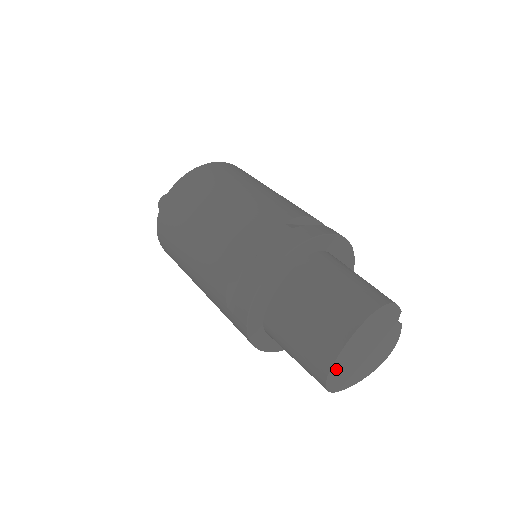
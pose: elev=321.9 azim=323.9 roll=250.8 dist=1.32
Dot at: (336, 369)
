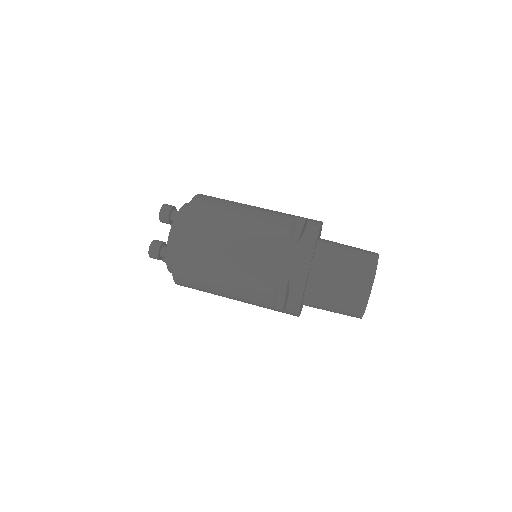
Dot at: occluded
